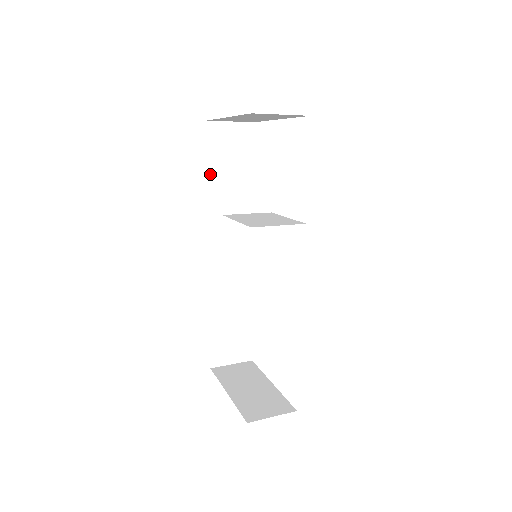
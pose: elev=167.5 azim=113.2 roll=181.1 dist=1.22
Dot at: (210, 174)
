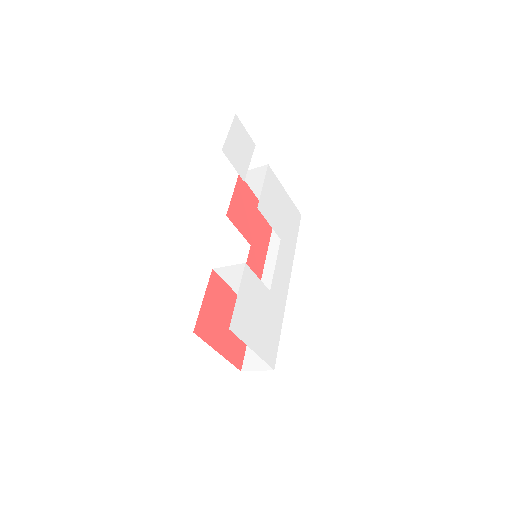
Dot at: (270, 245)
